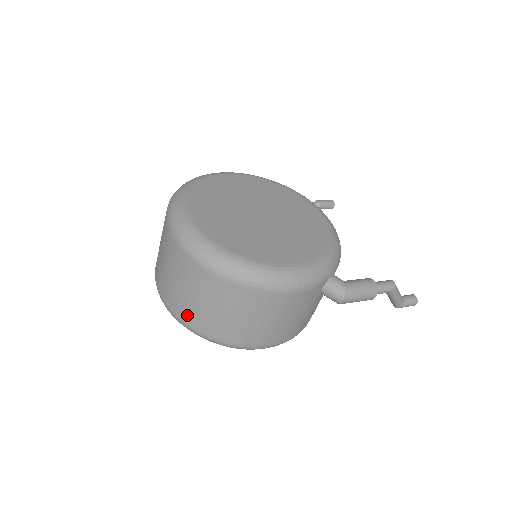
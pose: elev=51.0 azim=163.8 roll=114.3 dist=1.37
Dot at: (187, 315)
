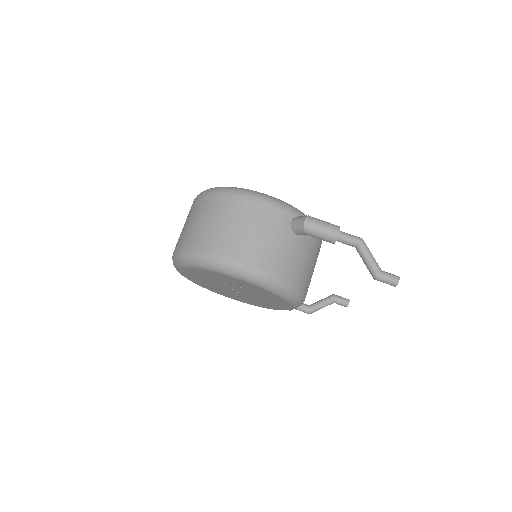
Dot at: (185, 241)
